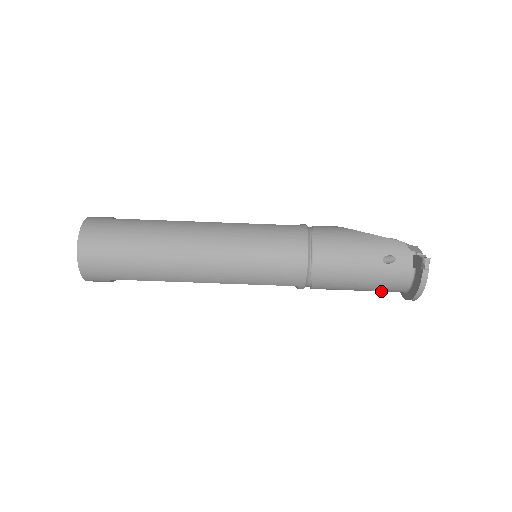
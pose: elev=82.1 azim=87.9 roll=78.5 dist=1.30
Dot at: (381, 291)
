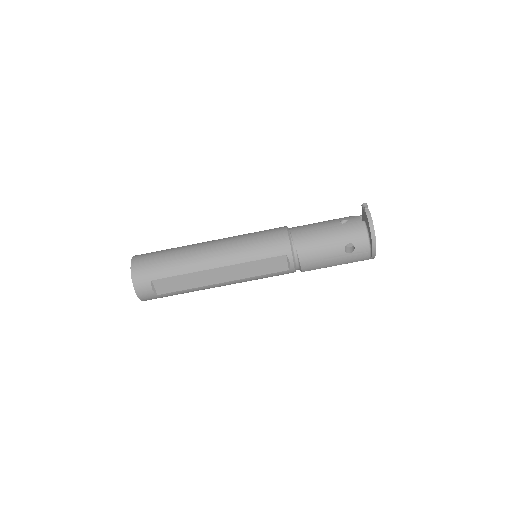
Dot at: (353, 252)
